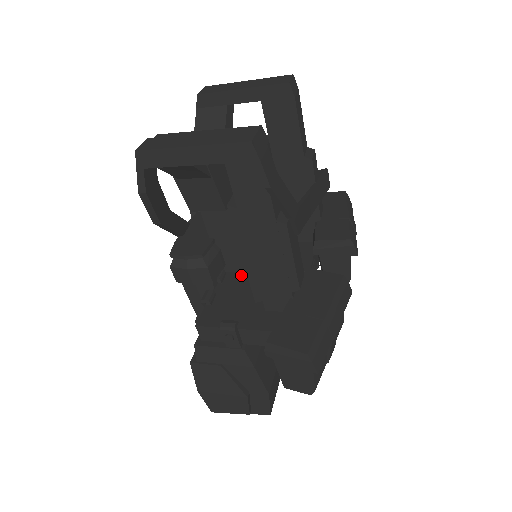
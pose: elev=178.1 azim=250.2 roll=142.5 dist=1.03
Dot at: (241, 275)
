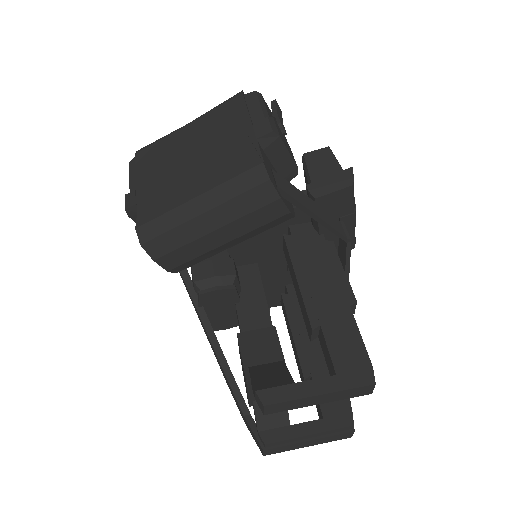
Dot at: occluded
